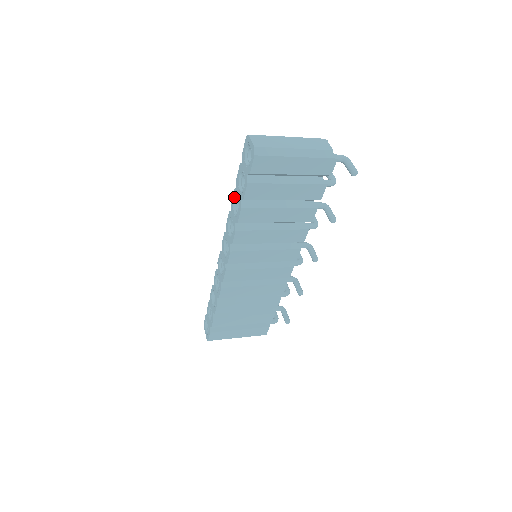
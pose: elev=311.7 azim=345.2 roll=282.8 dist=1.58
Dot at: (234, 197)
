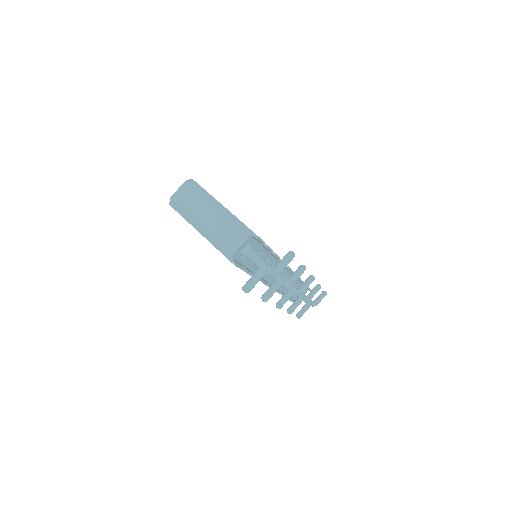
Dot at: occluded
